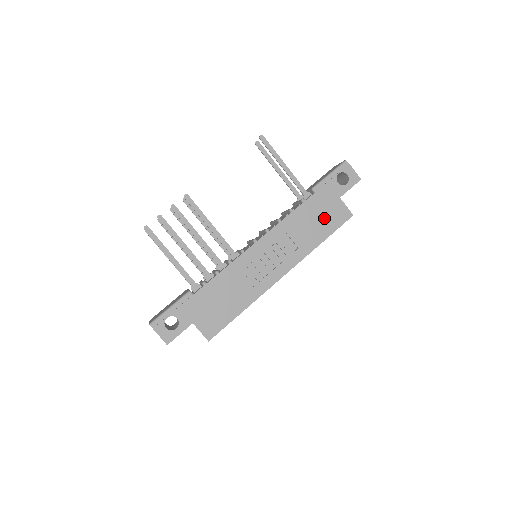
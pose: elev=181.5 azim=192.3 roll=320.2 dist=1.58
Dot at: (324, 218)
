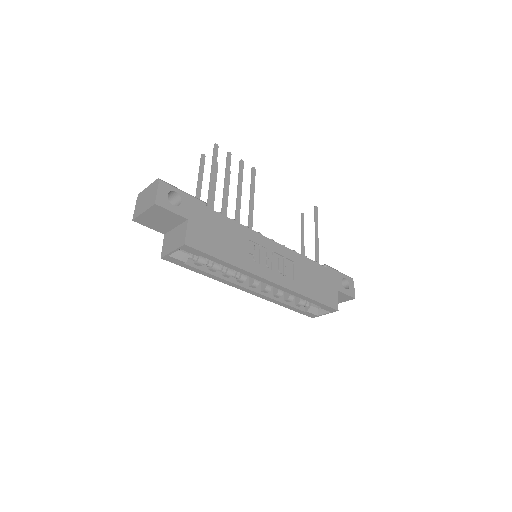
Dot at: (321, 287)
